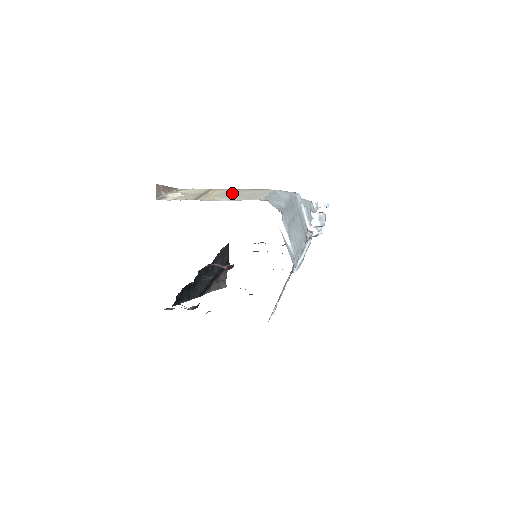
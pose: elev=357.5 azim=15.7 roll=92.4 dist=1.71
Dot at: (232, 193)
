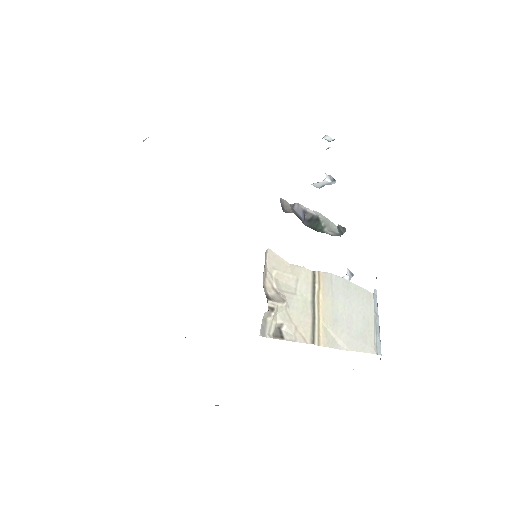
Dot at: (342, 305)
